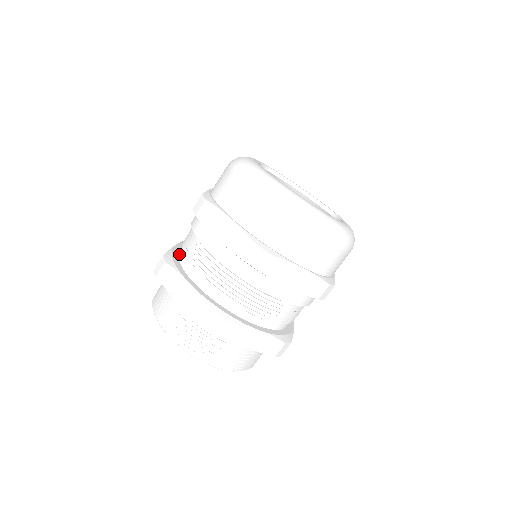
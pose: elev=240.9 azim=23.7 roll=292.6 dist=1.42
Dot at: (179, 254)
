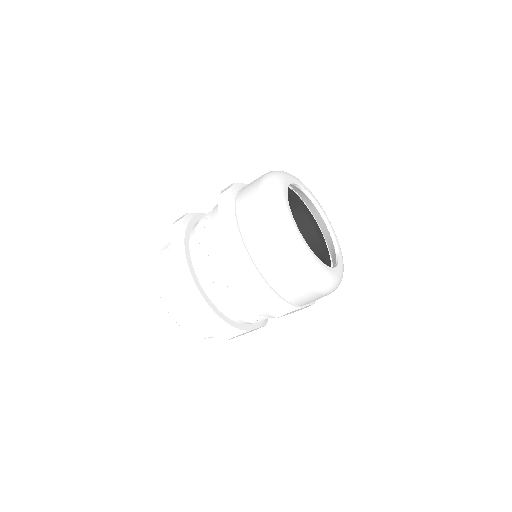
Dot at: occluded
